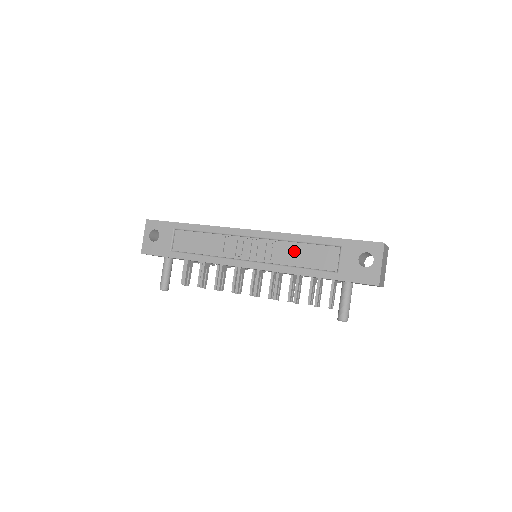
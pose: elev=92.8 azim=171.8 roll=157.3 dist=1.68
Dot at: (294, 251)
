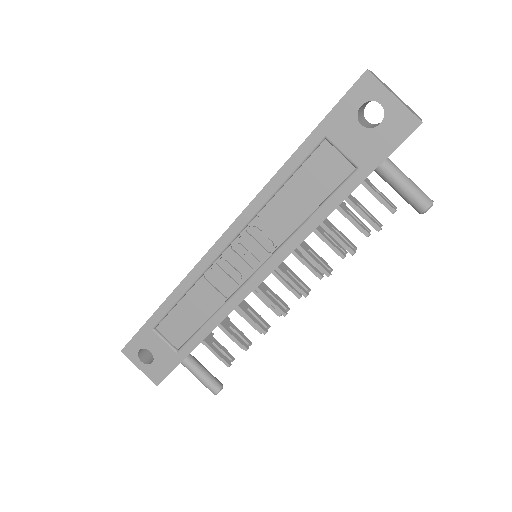
Dot at: (285, 206)
